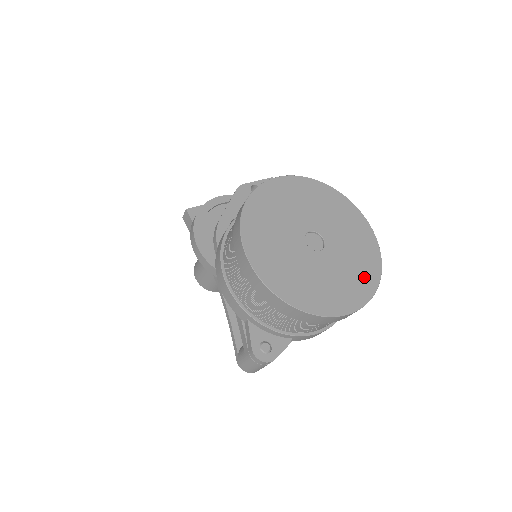
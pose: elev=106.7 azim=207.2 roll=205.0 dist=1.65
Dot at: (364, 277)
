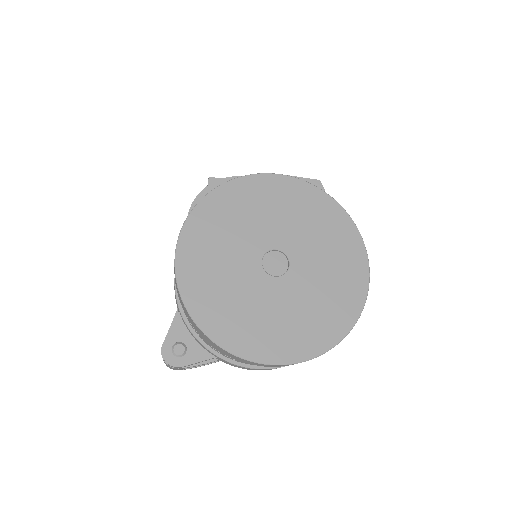
Dot at: (312, 333)
